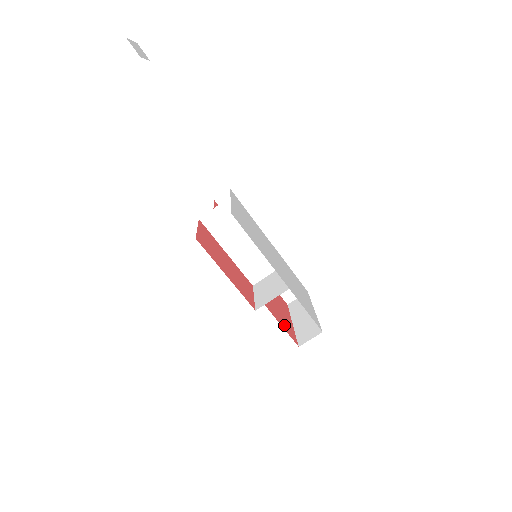
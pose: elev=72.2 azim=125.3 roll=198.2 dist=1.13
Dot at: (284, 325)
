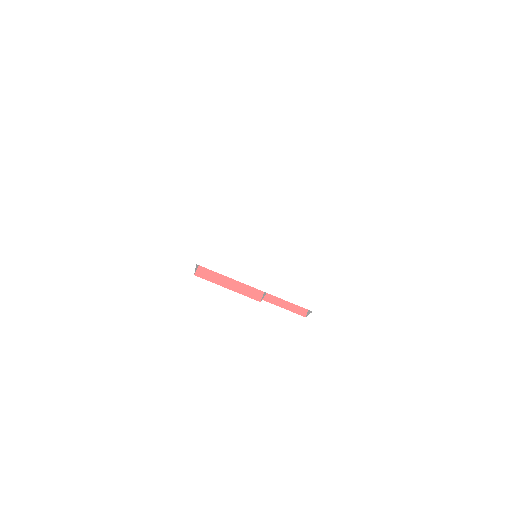
Dot at: (291, 303)
